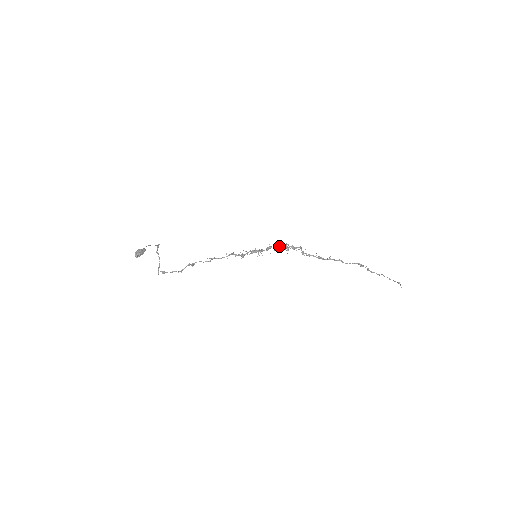
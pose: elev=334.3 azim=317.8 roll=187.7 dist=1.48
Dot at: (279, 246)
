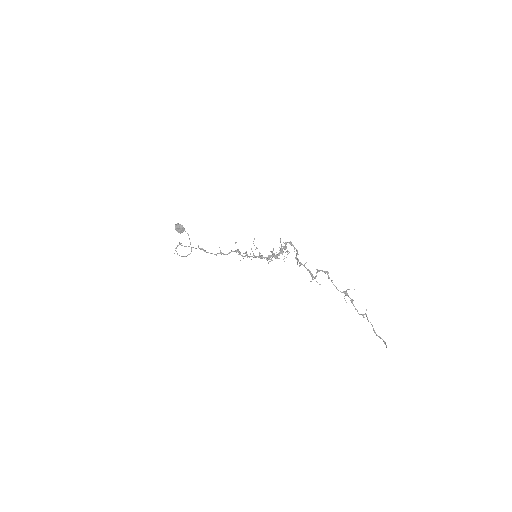
Dot at: occluded
